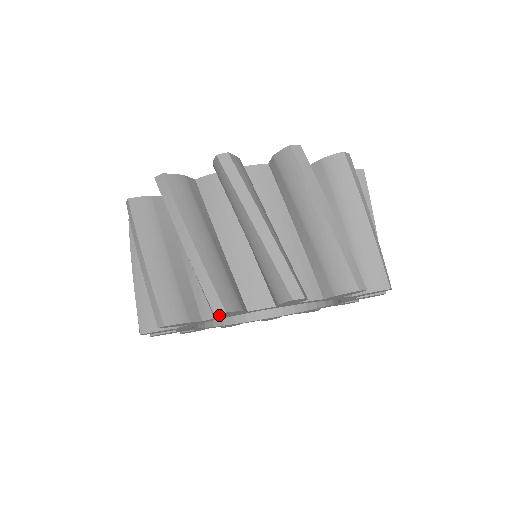
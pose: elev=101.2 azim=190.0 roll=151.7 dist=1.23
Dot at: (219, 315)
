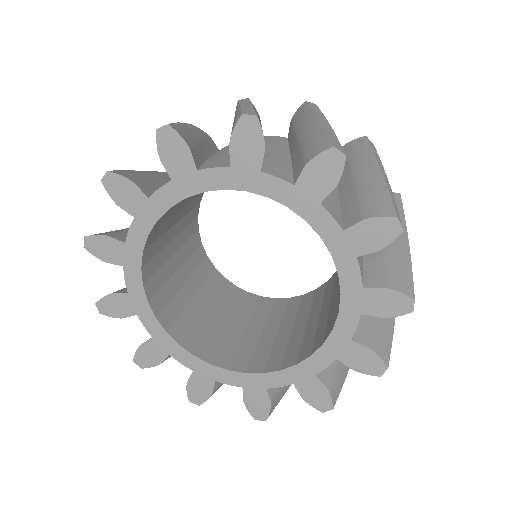
Dot at: (116, 197)
